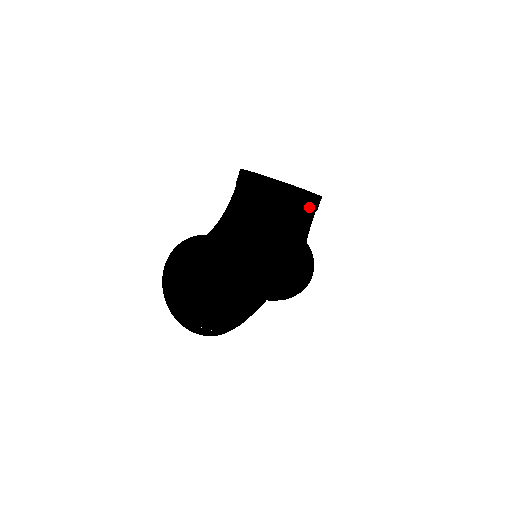
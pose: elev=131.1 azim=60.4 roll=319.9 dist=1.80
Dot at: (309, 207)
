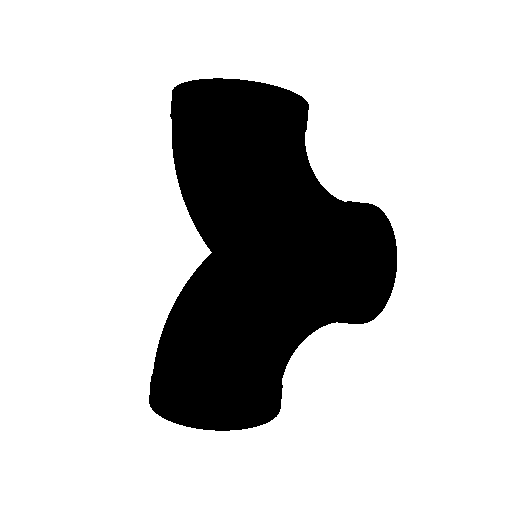
Dot at: (380, 244)
